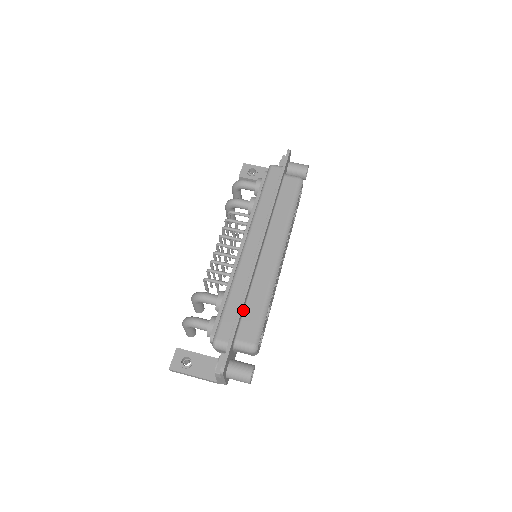
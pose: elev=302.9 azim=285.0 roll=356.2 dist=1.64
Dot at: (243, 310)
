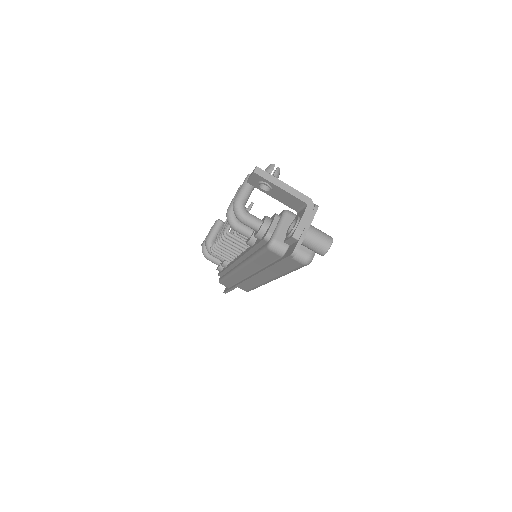
Dot at: occluded
